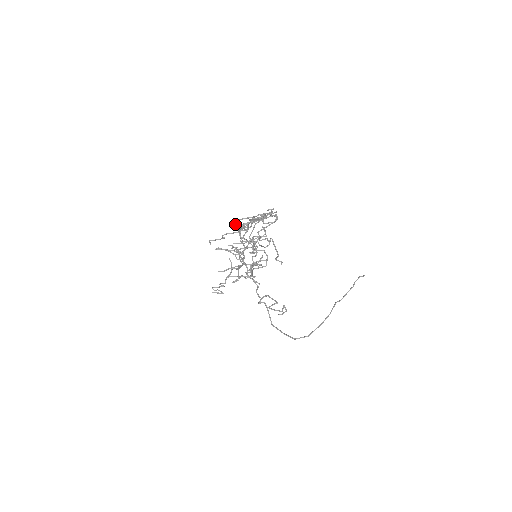
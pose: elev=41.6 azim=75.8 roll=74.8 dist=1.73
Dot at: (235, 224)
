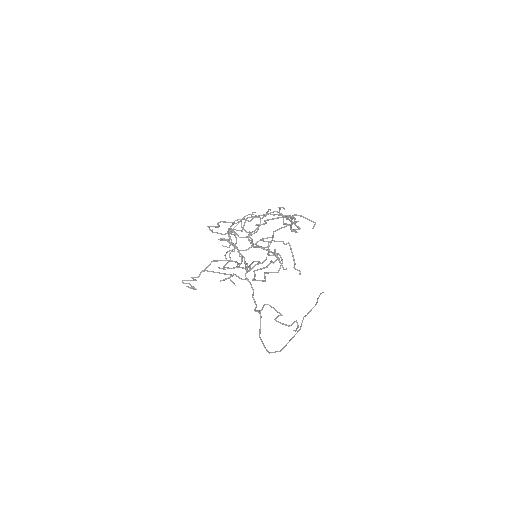
Dot at: (295, 224)
